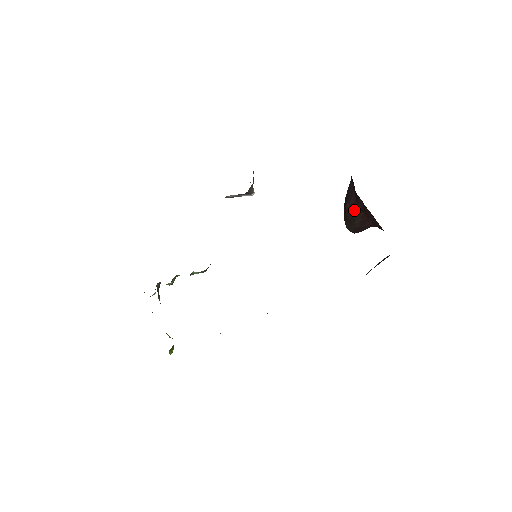
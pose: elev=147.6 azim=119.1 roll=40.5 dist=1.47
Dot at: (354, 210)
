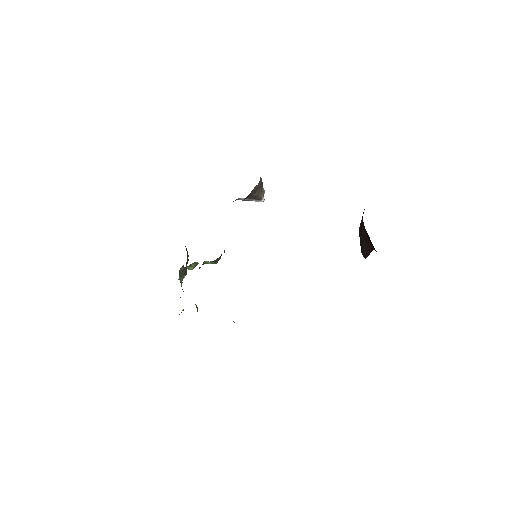
Dot at: (362, 233)
